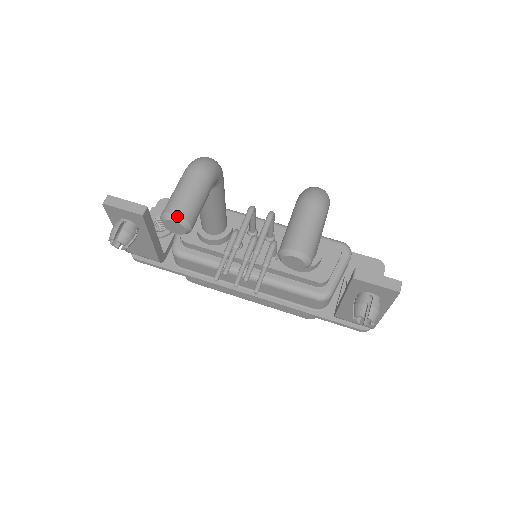
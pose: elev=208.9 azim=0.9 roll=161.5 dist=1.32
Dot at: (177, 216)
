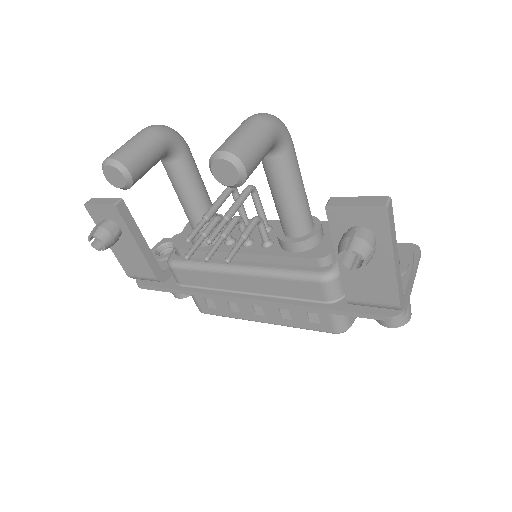
Dot at: (112, 159)
